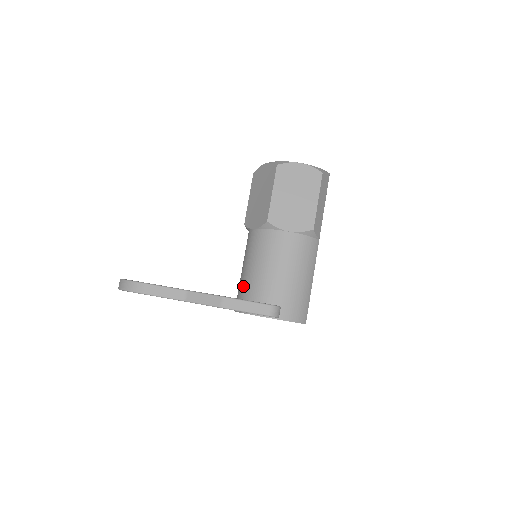
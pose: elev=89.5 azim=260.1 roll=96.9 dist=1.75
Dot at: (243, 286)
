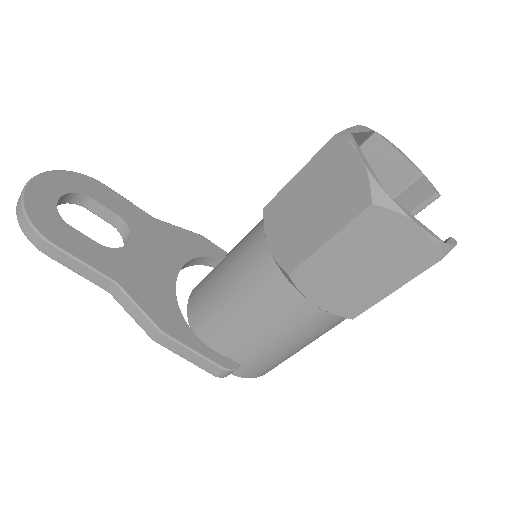
Dot at: (209, 299)
